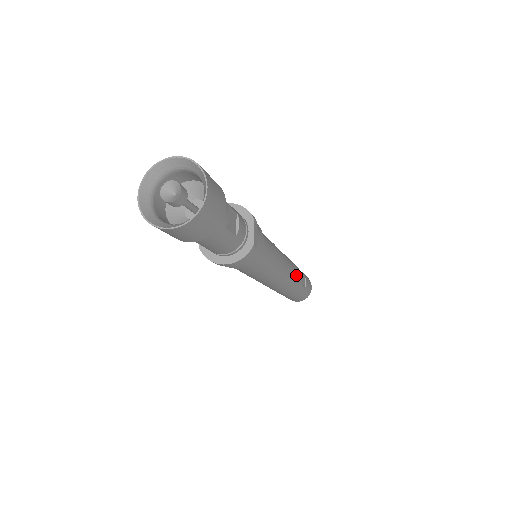
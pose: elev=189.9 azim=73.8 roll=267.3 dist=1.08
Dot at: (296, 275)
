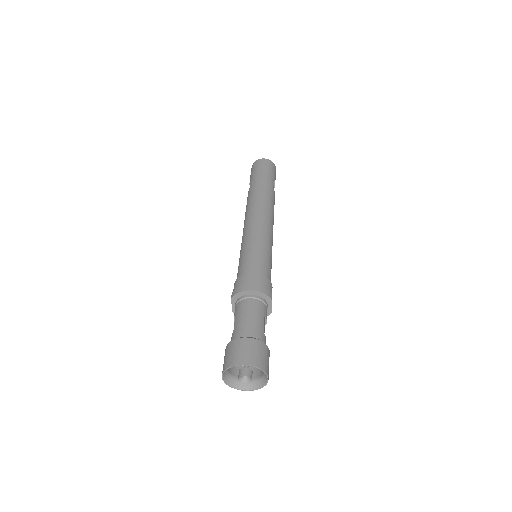
Dot at: occluded
